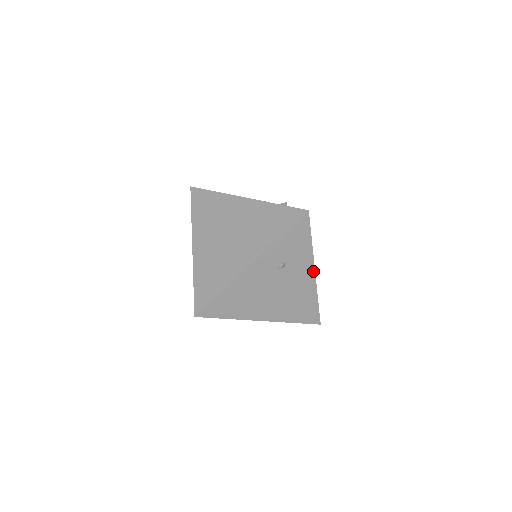
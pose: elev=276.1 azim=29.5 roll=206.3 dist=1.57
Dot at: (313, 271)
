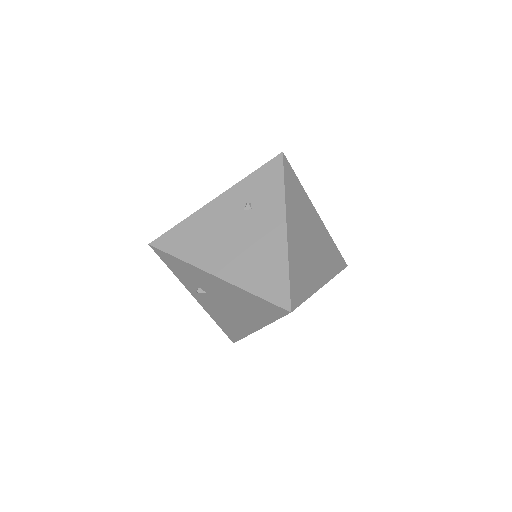
Dot at: (284, 224)
